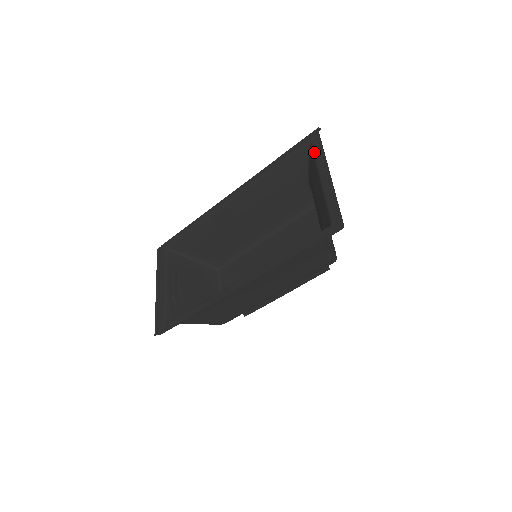
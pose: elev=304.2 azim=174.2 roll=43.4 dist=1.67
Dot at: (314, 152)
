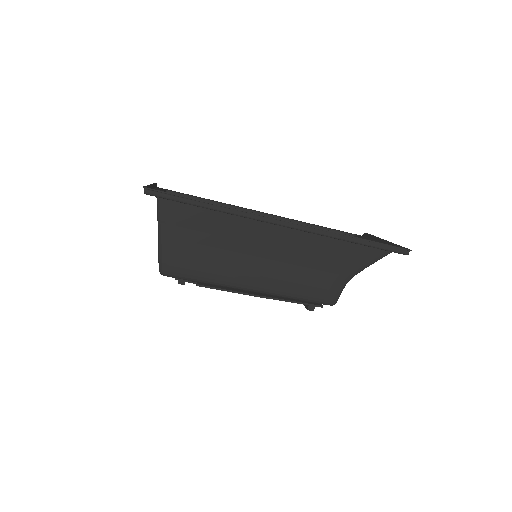
Dot at: (362, 237)
